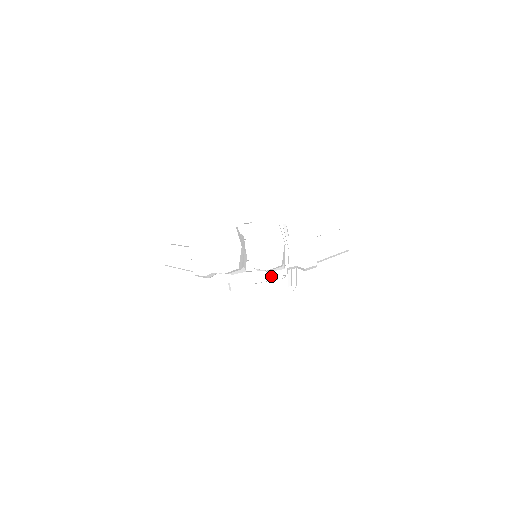
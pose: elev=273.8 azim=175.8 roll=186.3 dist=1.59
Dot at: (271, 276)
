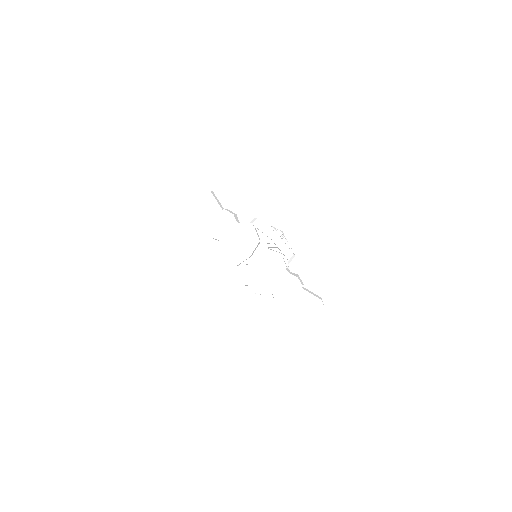
Dot at: occluded
